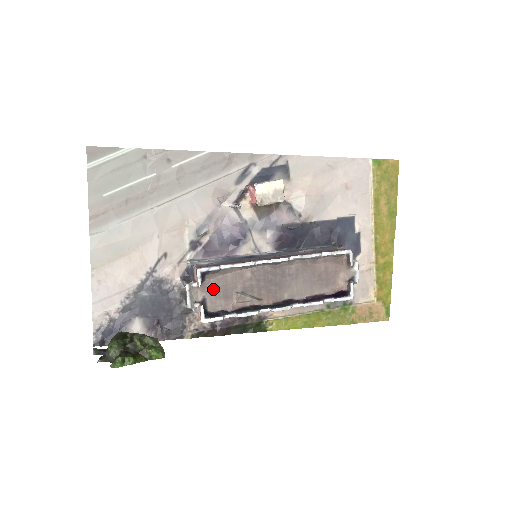
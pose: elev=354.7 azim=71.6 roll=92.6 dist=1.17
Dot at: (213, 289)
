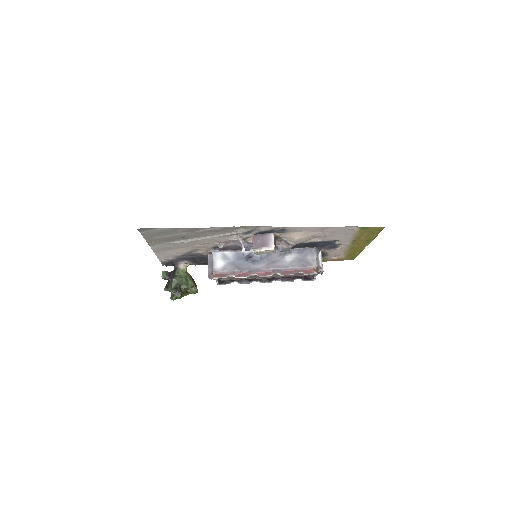
Dot at: occluded
